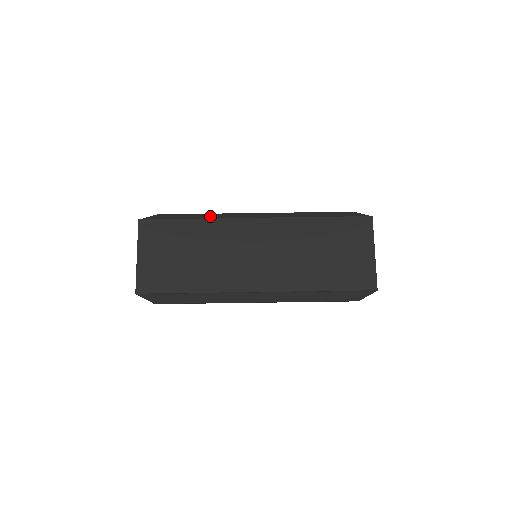
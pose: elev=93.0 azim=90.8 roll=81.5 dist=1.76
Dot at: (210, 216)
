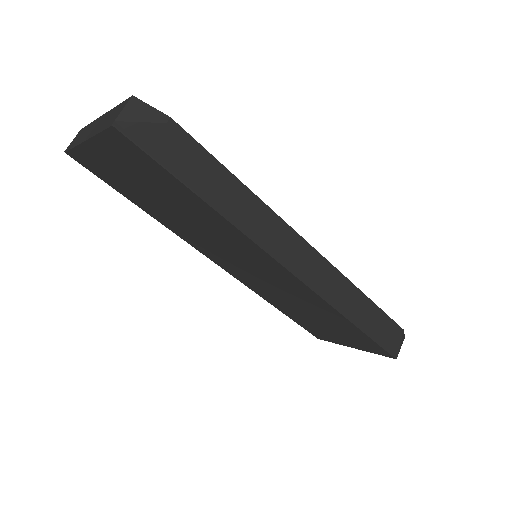
Dot at: (243, 213)
